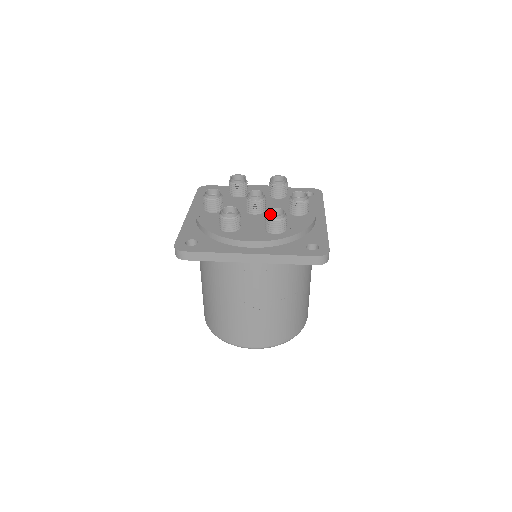
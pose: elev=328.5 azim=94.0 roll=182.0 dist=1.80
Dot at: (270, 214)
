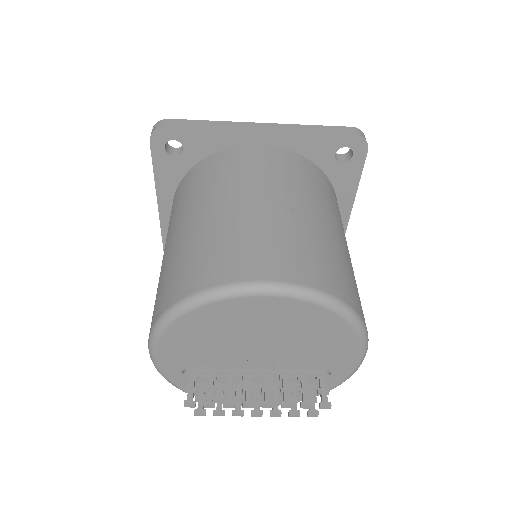
Dot at: occluded
